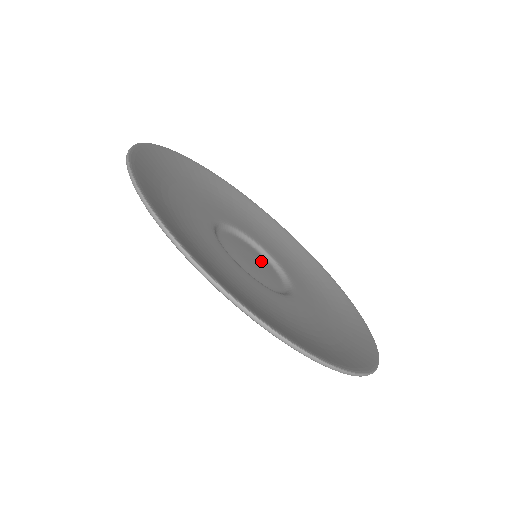
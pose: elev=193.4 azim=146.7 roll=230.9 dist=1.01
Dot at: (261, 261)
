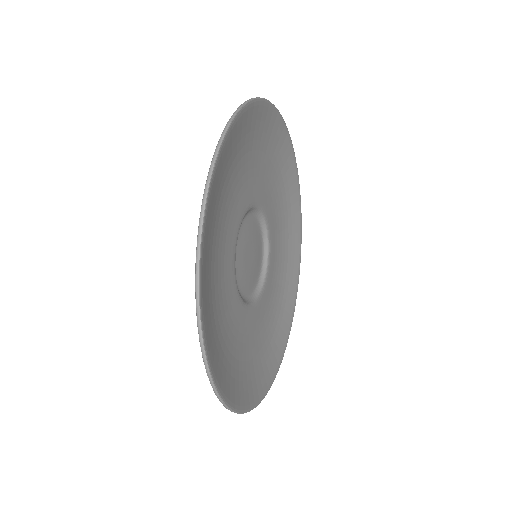
Dot at: (256, 264)
